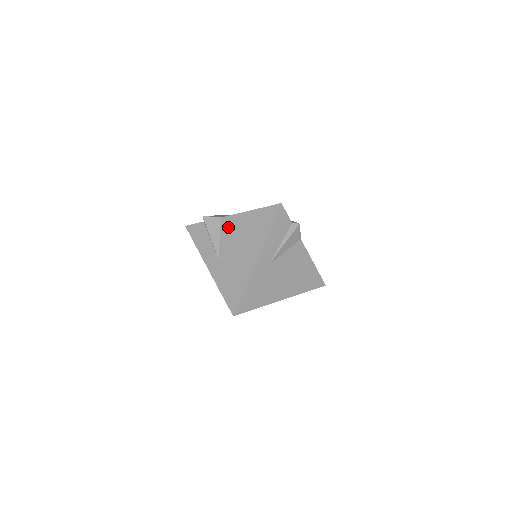
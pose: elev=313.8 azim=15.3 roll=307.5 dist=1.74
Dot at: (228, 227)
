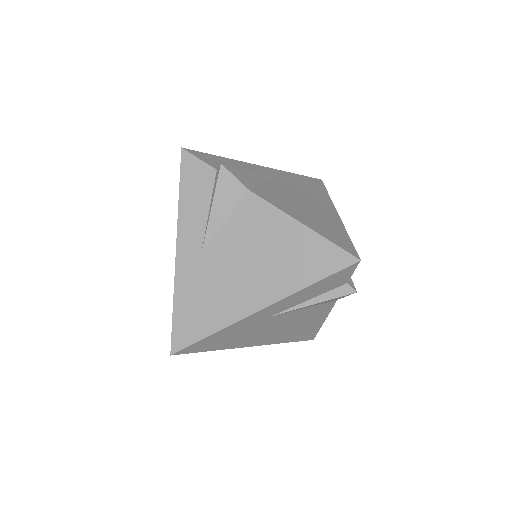
Dot at: occluded
